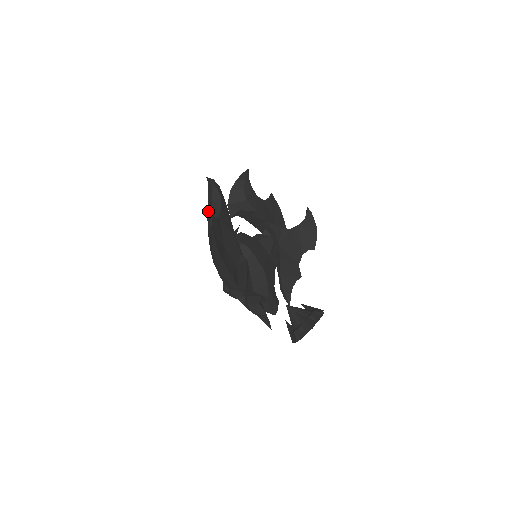
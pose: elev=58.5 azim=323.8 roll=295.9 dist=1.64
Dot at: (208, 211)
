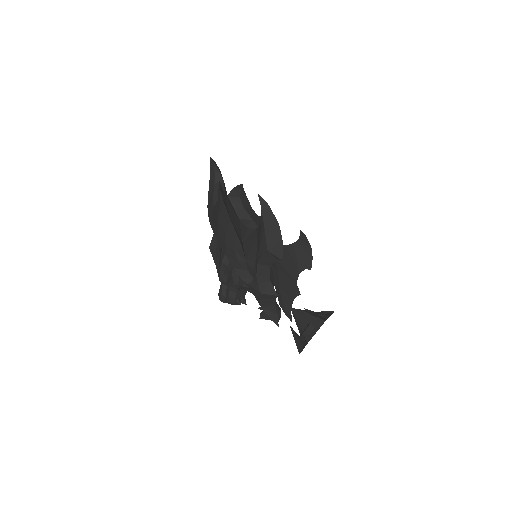
Dot at: (208, 199)
